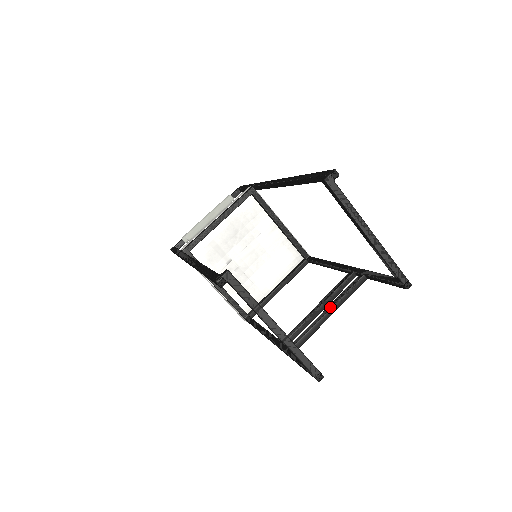
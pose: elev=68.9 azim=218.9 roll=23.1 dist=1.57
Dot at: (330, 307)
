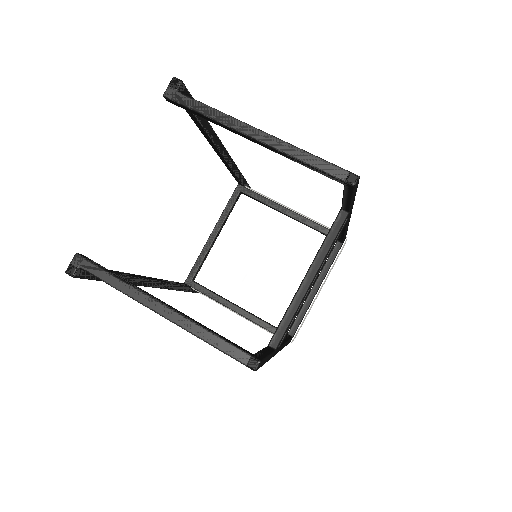
Dot at: (307, 271)
